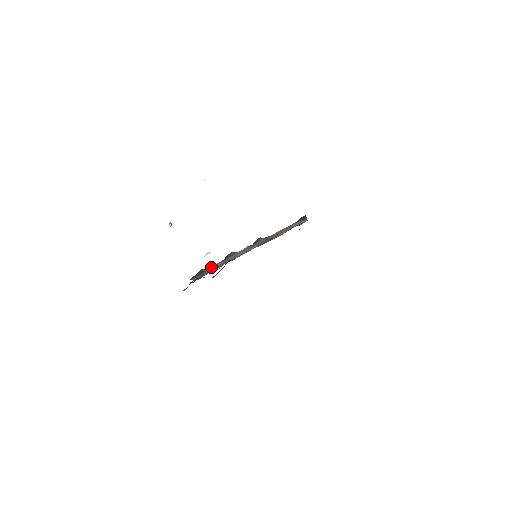
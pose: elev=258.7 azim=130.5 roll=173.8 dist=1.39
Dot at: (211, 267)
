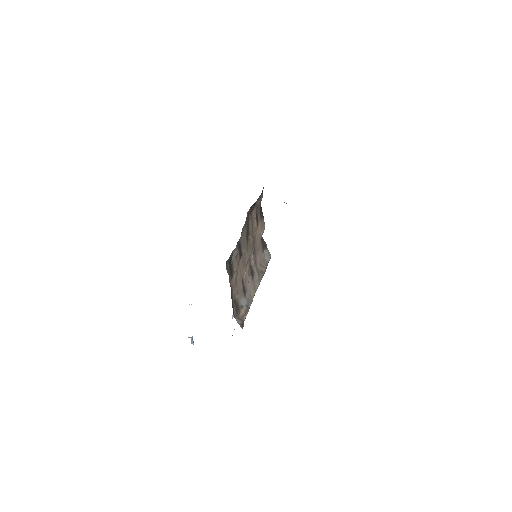
Dot at: (240, 304)
